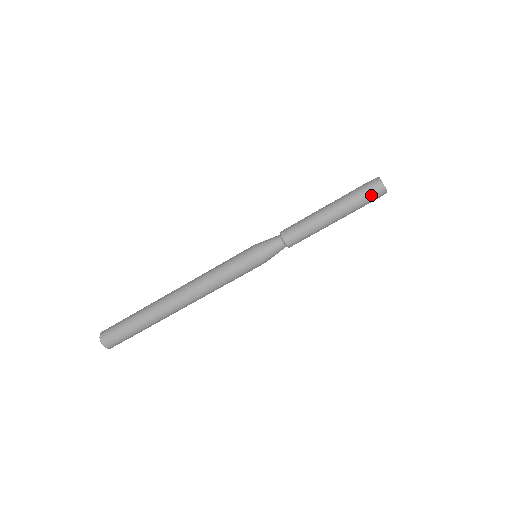
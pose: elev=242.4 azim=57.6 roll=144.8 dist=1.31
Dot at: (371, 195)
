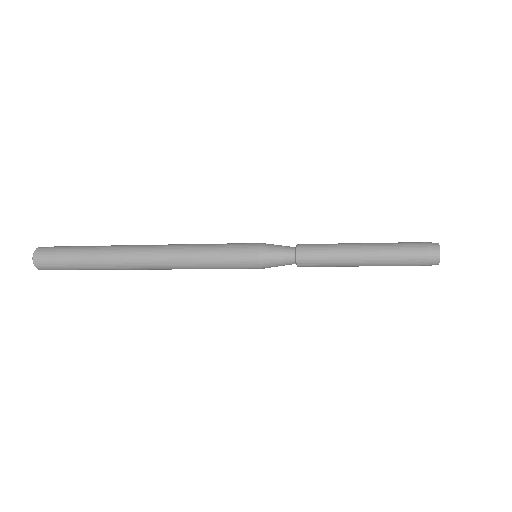
Dot at: occluded
